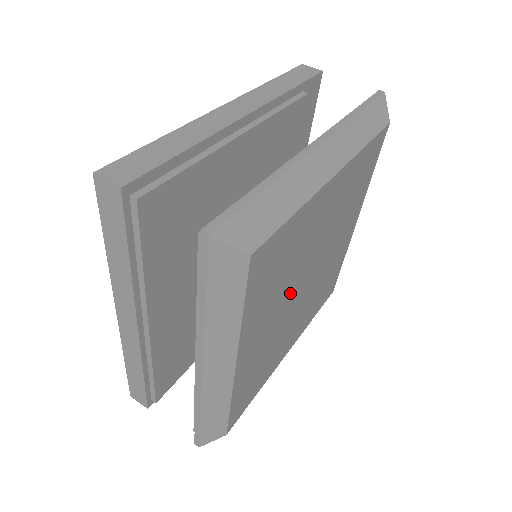
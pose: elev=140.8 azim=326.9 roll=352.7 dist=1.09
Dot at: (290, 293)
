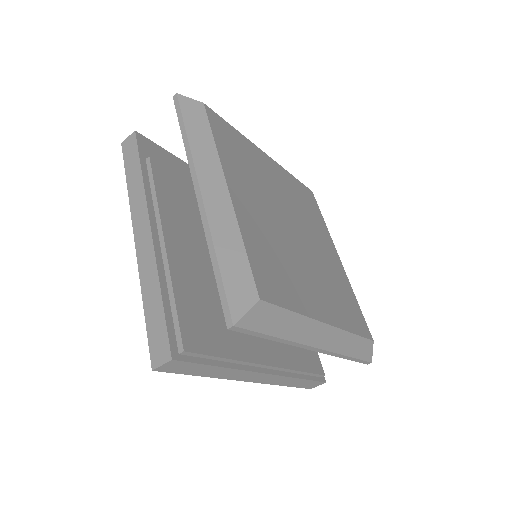
Dot at: (297, 253)
